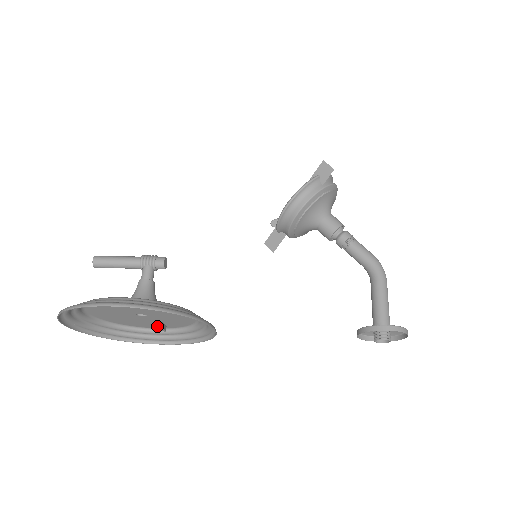
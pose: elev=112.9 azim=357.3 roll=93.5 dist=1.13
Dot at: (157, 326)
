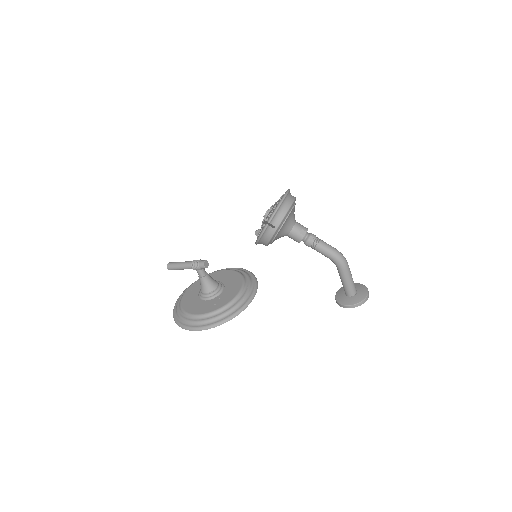
Dot at: occluded
